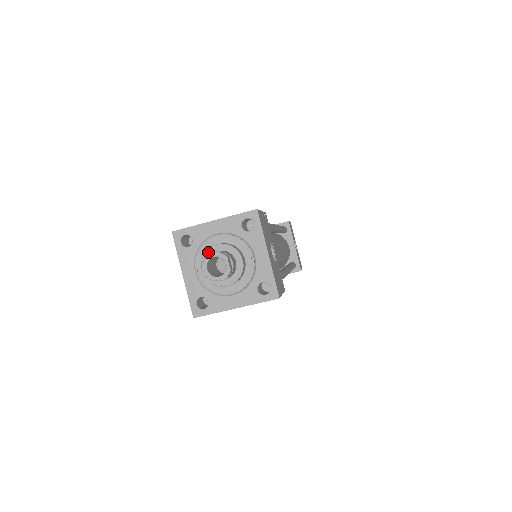
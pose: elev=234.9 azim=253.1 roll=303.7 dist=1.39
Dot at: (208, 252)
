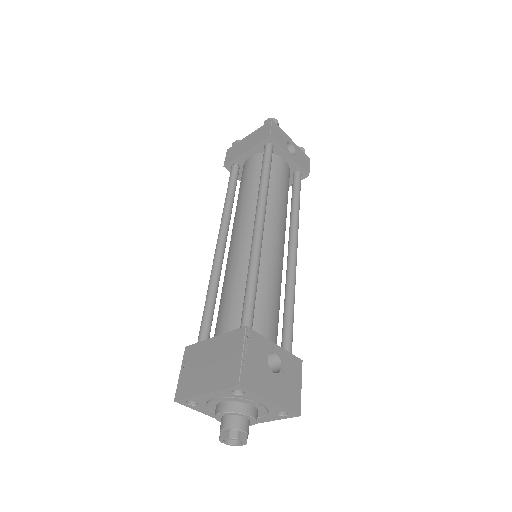
Dot at: (217, 417)
